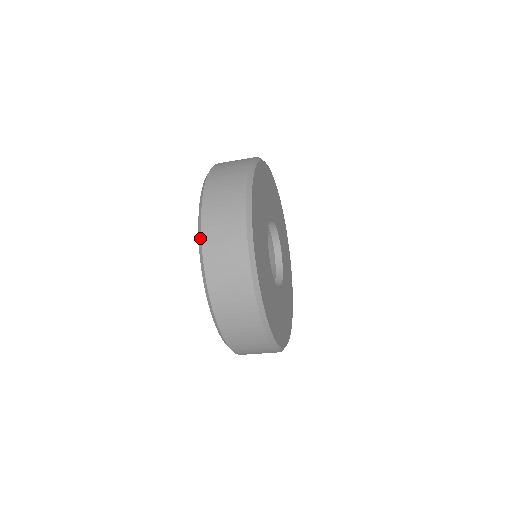
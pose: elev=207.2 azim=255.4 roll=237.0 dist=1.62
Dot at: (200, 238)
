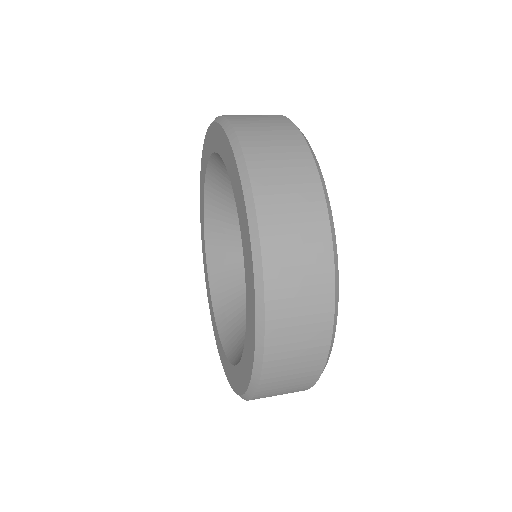
Dot at: (247, 399)
